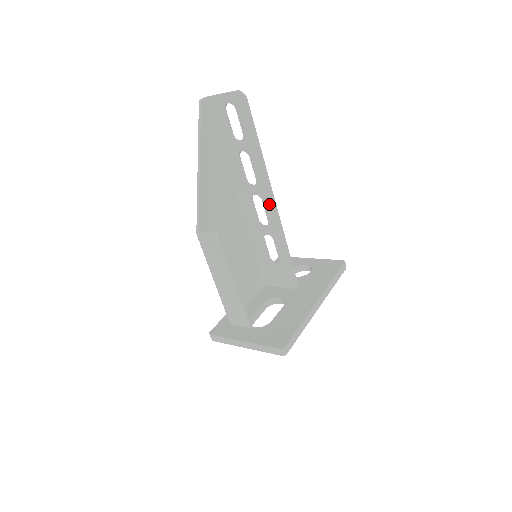
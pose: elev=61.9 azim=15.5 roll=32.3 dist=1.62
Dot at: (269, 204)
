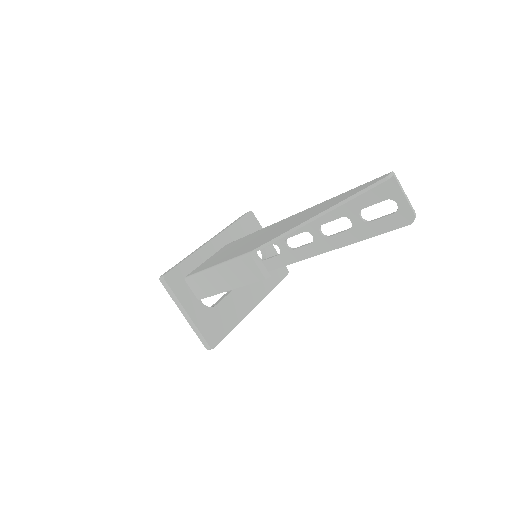
Dot at: (311, 251)
